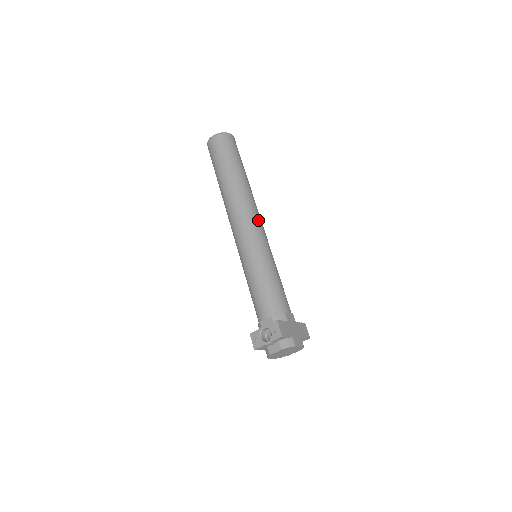
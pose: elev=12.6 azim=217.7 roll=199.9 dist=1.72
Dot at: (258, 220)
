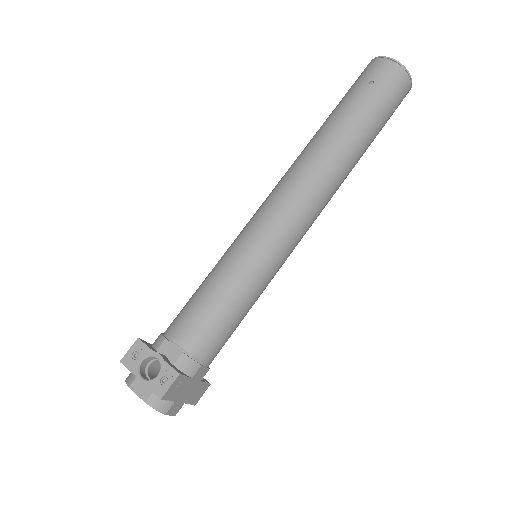
Dot at: (309, 224)
